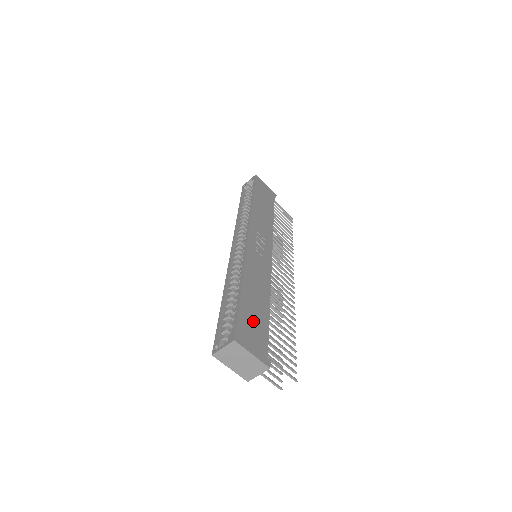
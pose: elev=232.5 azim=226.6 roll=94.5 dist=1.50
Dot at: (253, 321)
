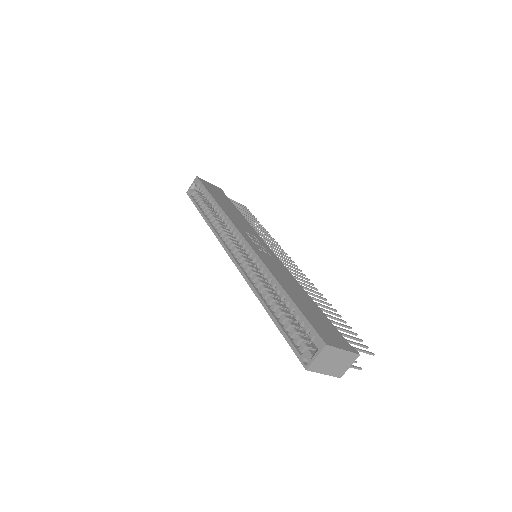
Dot at: (317, 318)
